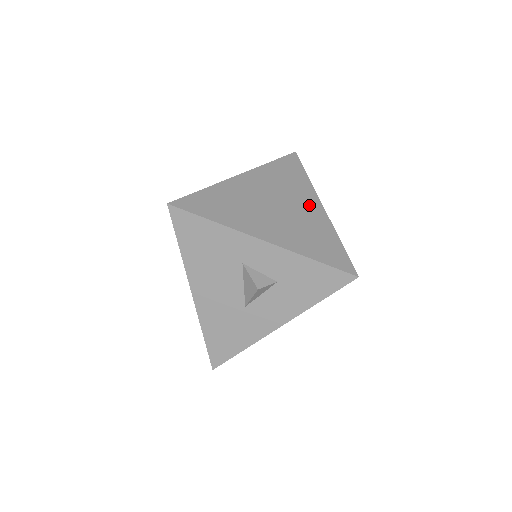
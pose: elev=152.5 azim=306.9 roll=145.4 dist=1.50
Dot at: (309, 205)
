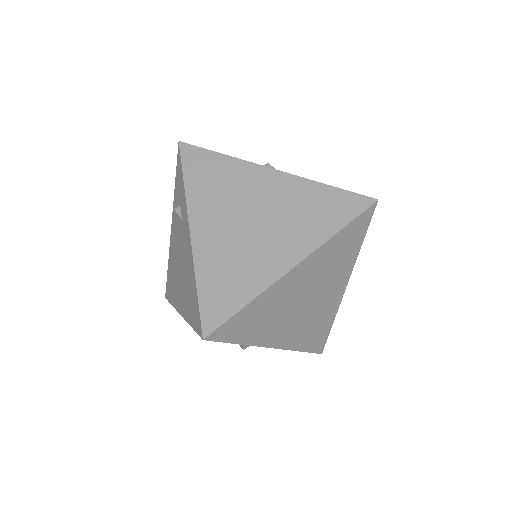
Dot at: (336, 289)
